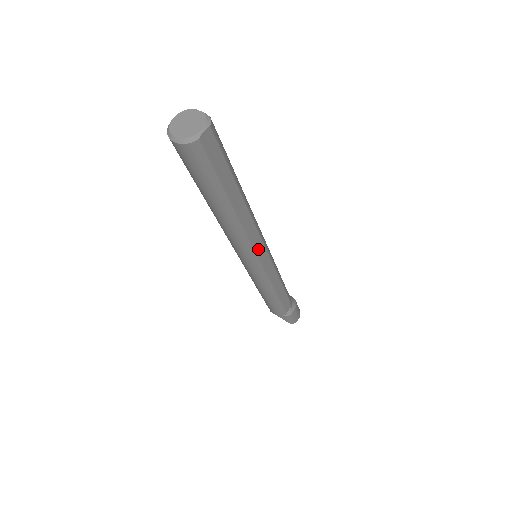
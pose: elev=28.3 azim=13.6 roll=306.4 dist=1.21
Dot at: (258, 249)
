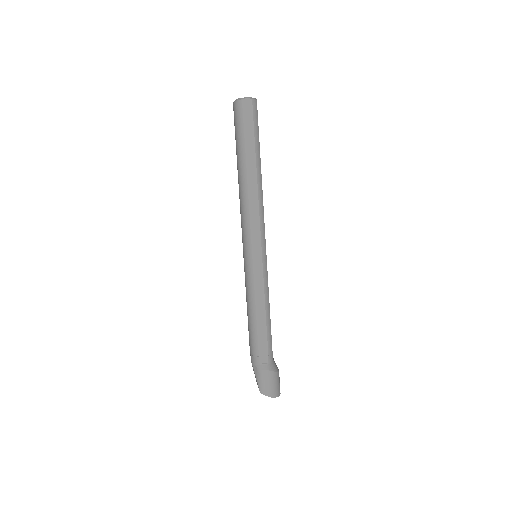
Dot at: (254, 232)
